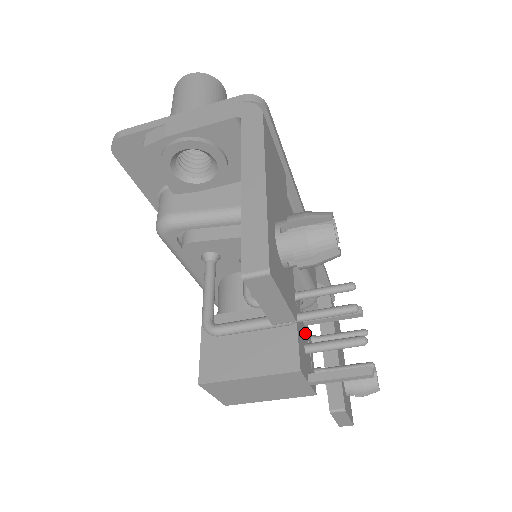
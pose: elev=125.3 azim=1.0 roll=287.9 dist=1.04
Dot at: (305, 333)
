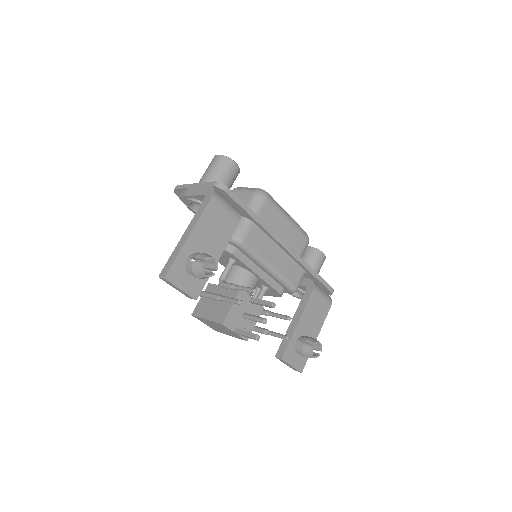
Dot at: (251, 307)
